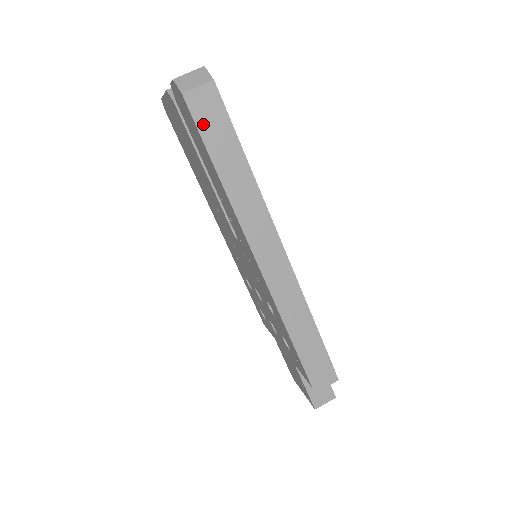
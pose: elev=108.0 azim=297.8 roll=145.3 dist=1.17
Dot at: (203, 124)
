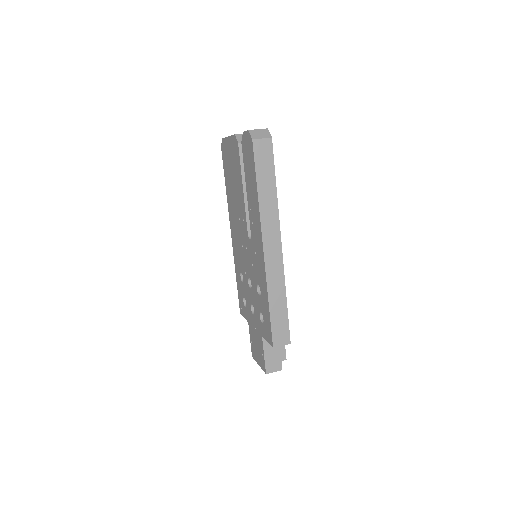
Dot at: (258, 160)
